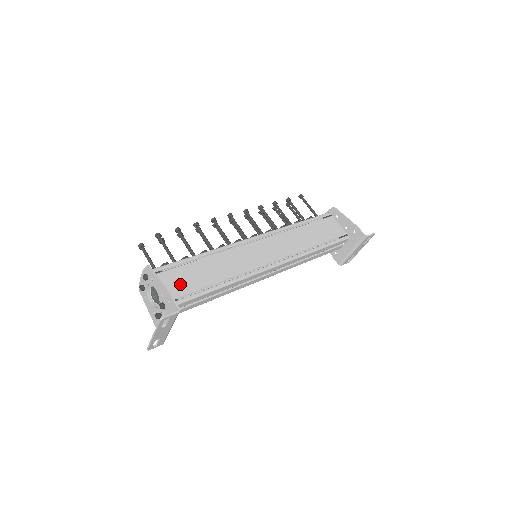
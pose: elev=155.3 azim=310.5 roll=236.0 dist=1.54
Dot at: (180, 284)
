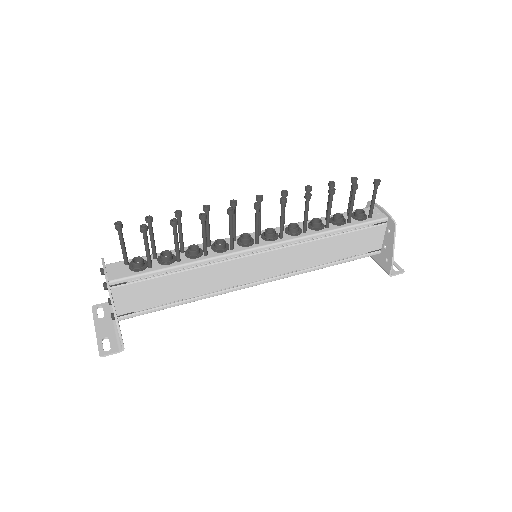
Dot at: (143, 299)
